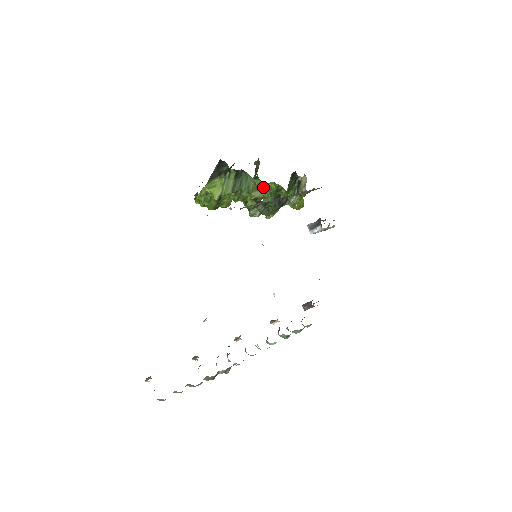
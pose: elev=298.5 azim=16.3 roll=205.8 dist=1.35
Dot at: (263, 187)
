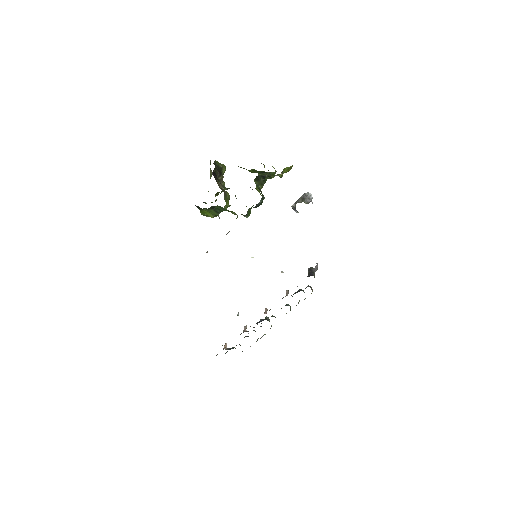
Dot at: (249, 170)
